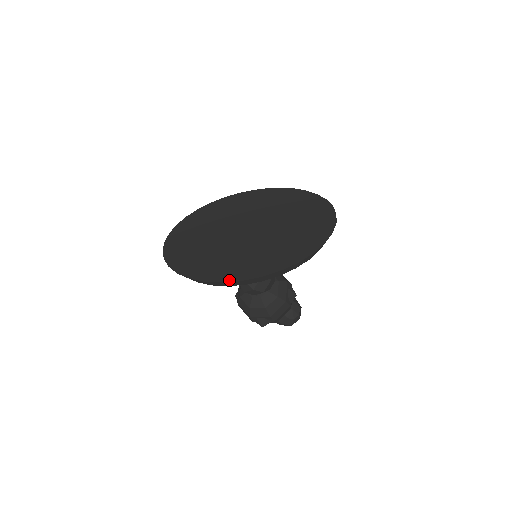
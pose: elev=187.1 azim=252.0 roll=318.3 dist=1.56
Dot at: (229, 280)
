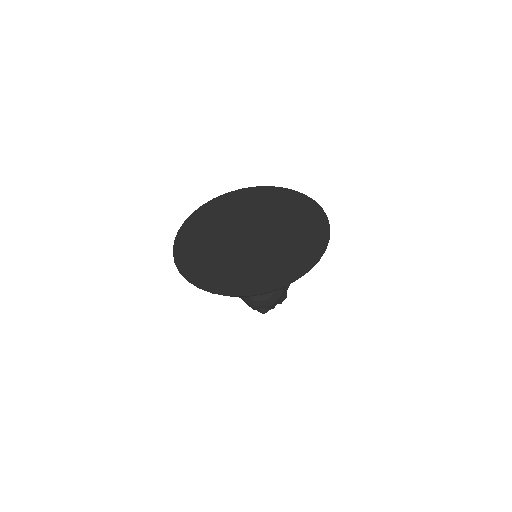
Dot at: (251, 294)
